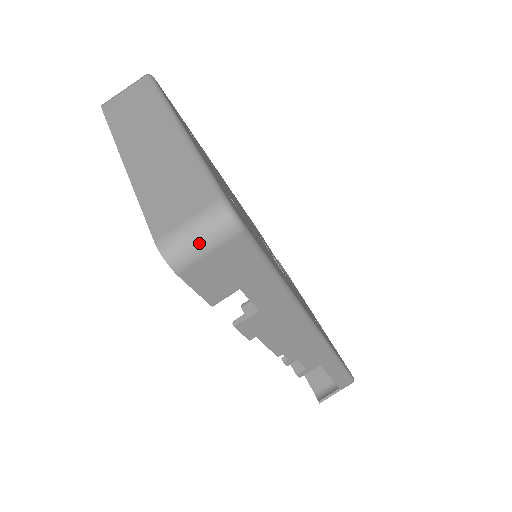
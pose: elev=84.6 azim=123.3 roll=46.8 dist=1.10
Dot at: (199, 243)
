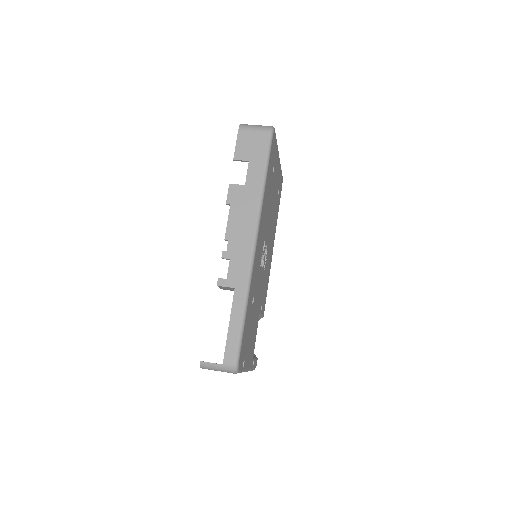
Dot at: (255, 126)
